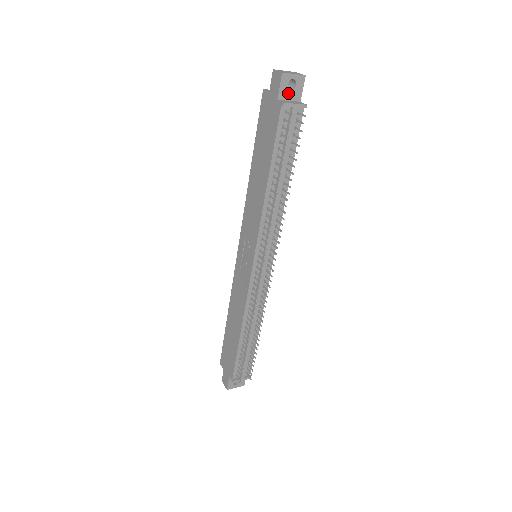
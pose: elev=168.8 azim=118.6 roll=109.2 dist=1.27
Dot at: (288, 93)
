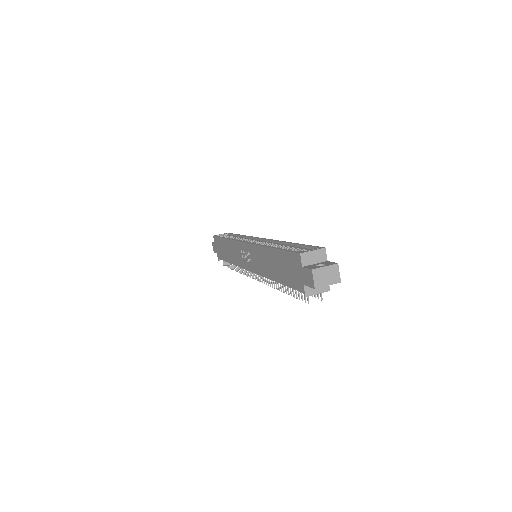
Dot at: occluded
